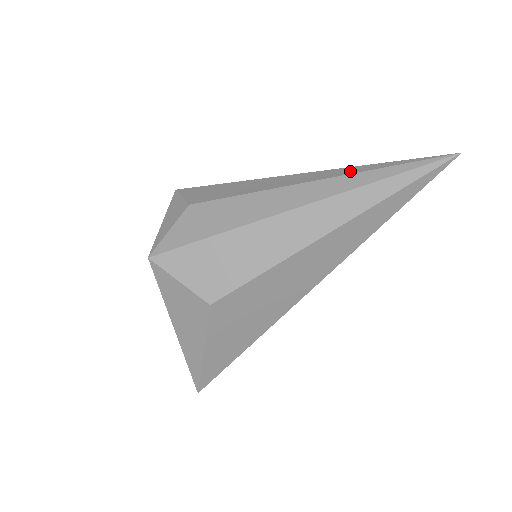
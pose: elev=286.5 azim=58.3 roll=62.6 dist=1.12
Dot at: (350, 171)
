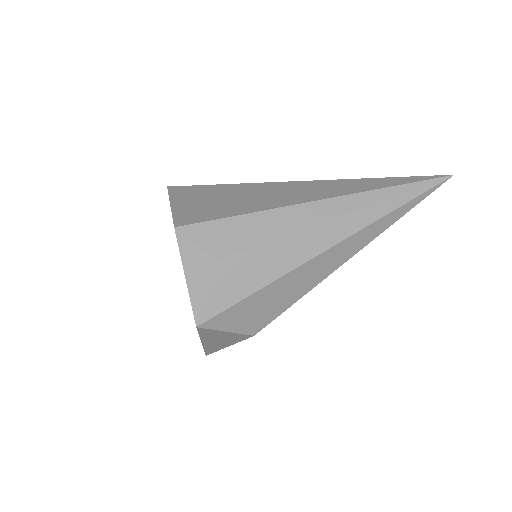
Dot at: (367, 200)
